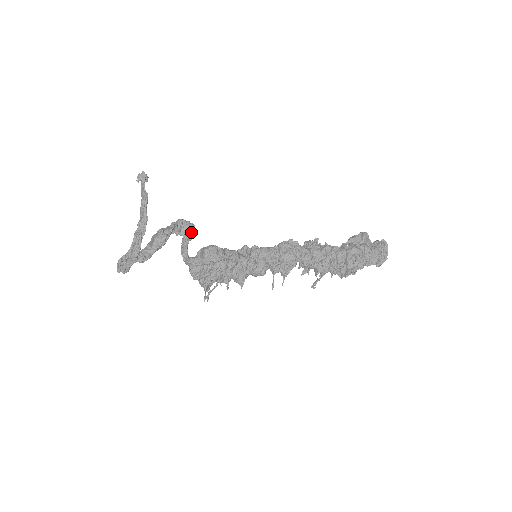
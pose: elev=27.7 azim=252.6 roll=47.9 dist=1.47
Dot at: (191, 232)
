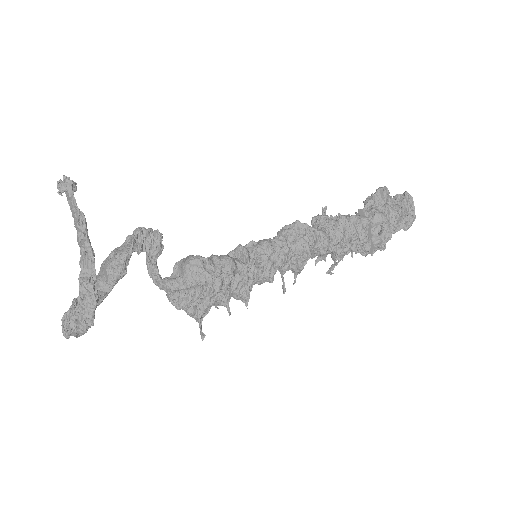
Dot at: (159, 245)
